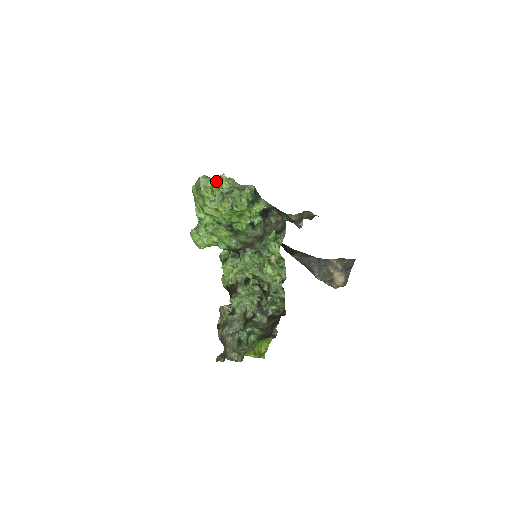
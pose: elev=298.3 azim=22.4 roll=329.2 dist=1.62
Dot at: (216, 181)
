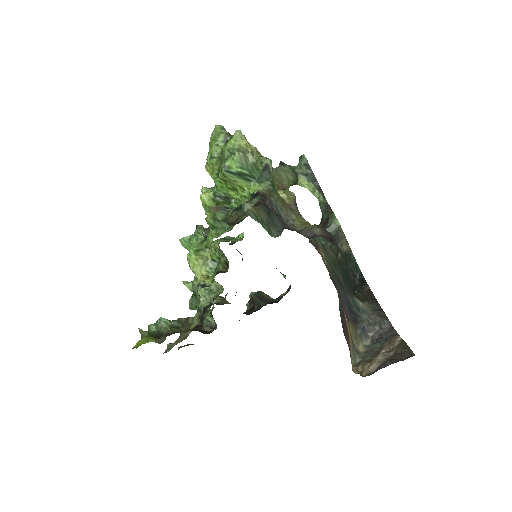
Dot at: (230, 137)
